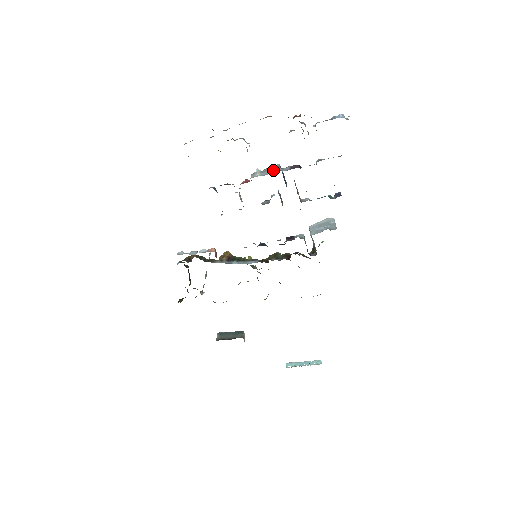
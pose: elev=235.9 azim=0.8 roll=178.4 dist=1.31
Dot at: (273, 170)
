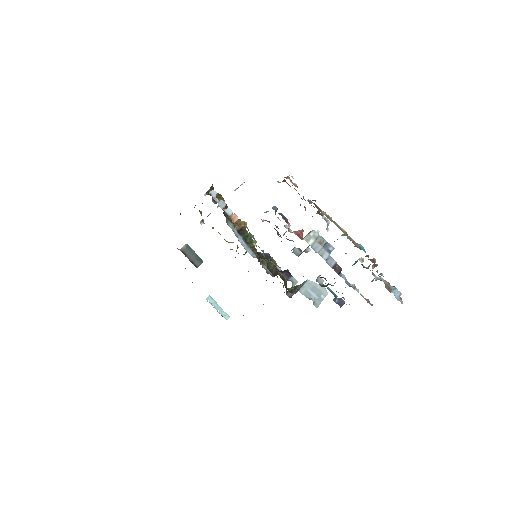
Dot at: (324, 251)
